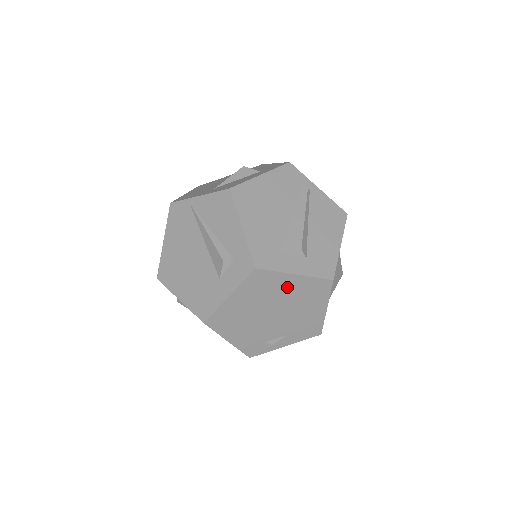
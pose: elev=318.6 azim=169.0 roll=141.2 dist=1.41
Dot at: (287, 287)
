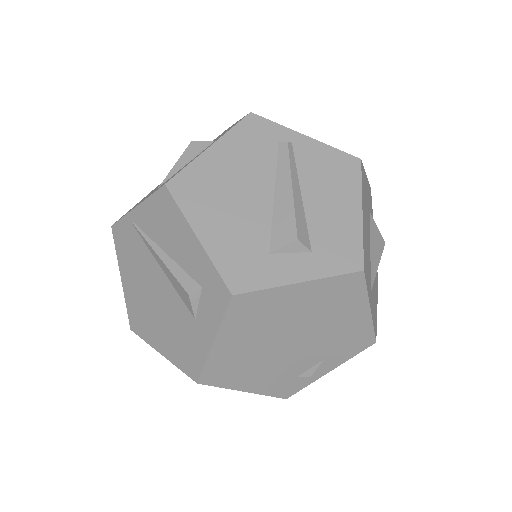
Dot at: (295, 303)
